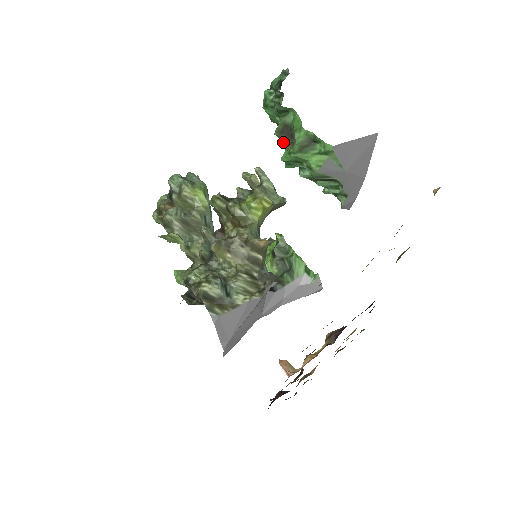
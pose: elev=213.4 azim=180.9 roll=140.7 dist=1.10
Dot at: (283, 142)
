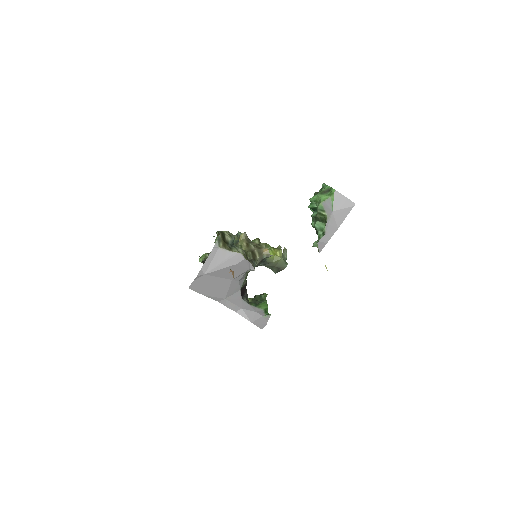
Dot at: occluded
